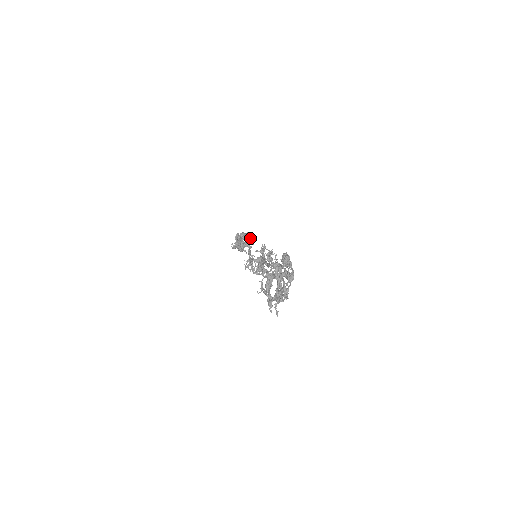
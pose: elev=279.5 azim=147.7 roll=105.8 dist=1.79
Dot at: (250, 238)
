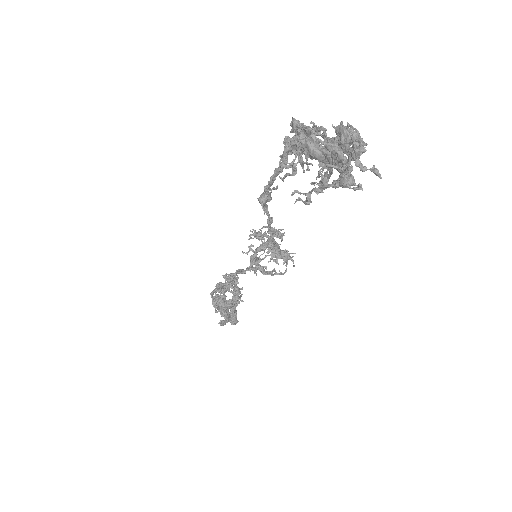
Dot at: occluded
